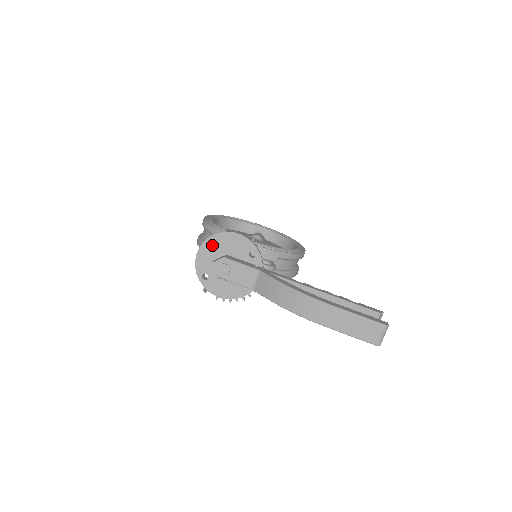
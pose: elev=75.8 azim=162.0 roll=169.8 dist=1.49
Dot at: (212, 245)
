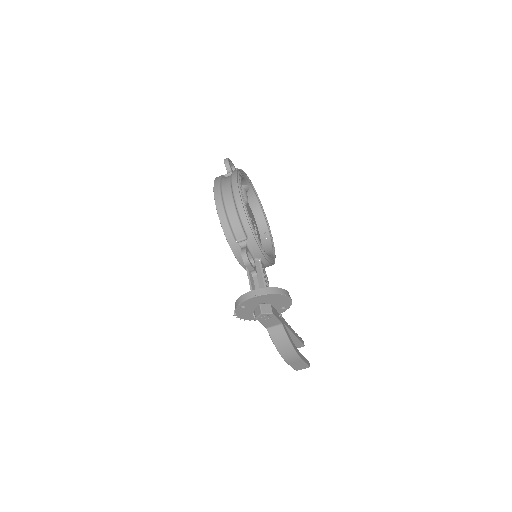
Dot at: (269, 297)
